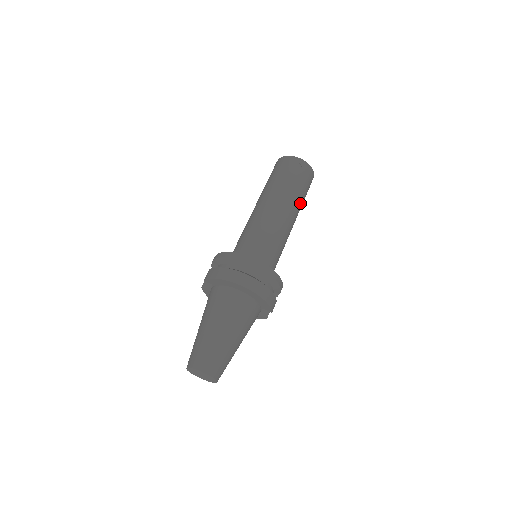
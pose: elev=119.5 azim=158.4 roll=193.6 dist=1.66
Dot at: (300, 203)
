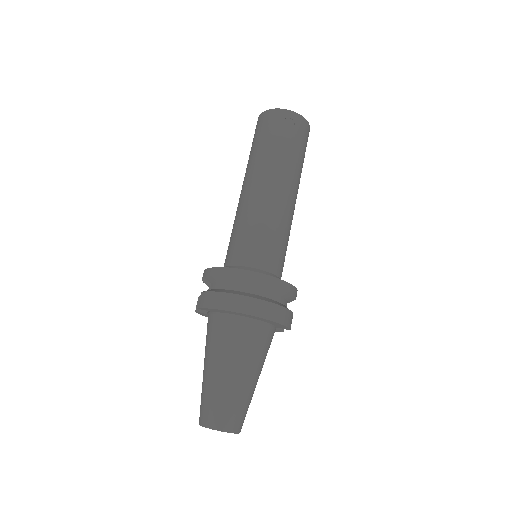
Dot at: (299, 173)
